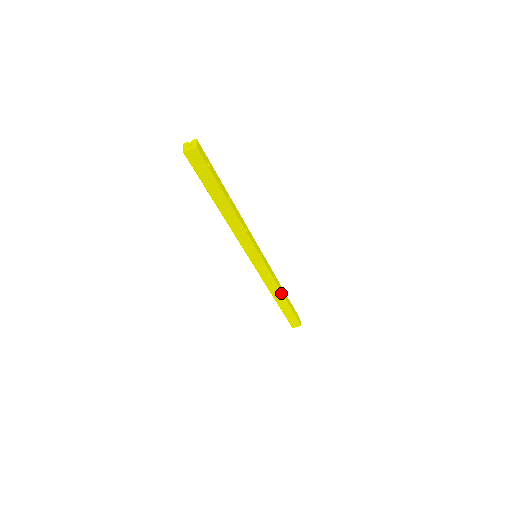
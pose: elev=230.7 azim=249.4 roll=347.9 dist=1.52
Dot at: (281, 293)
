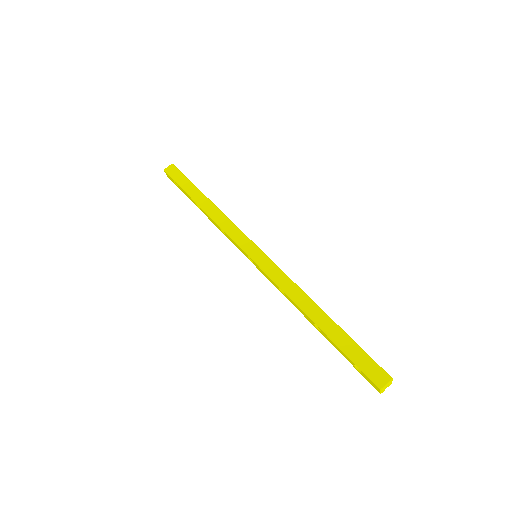
Dot at: (312, 301)
